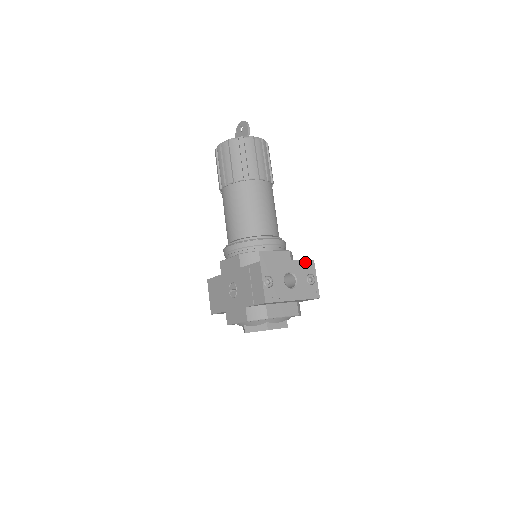
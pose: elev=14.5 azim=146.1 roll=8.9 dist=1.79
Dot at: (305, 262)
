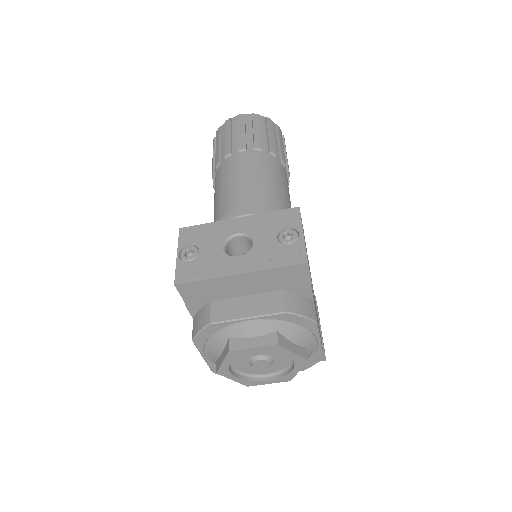
Dot at: (277, 213)
